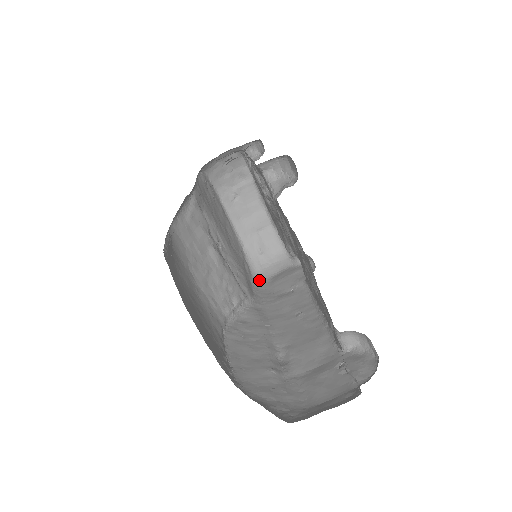
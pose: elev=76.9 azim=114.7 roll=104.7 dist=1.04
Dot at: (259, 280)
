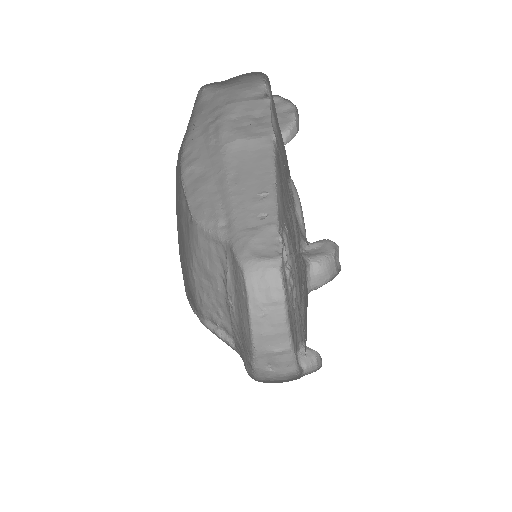
Dot at: (258, 381)
